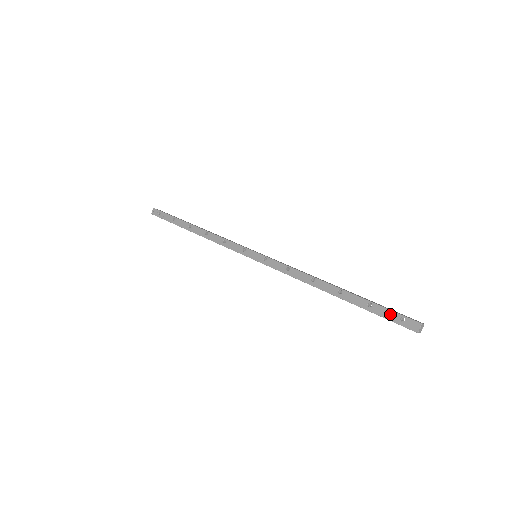
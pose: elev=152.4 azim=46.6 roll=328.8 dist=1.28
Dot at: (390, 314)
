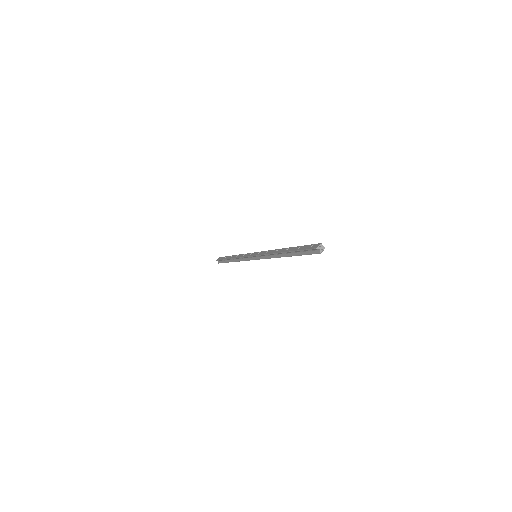
Dot at: (307, 246)
